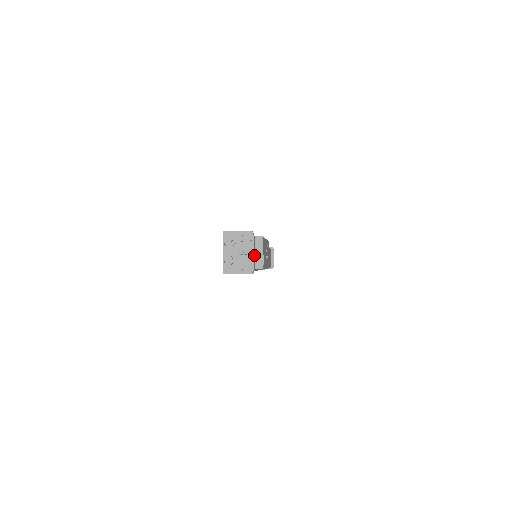
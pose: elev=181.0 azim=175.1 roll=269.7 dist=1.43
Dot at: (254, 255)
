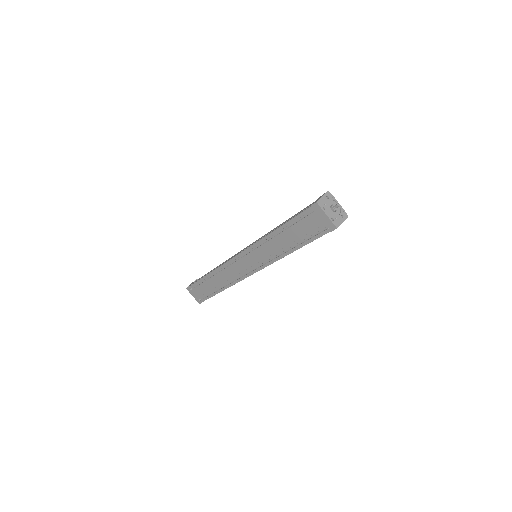
Dot at: occluded
